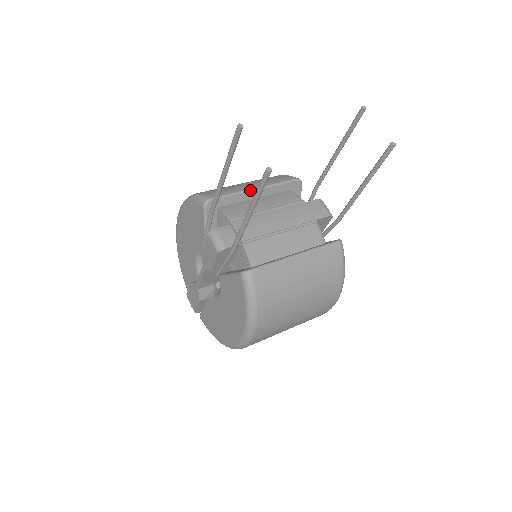
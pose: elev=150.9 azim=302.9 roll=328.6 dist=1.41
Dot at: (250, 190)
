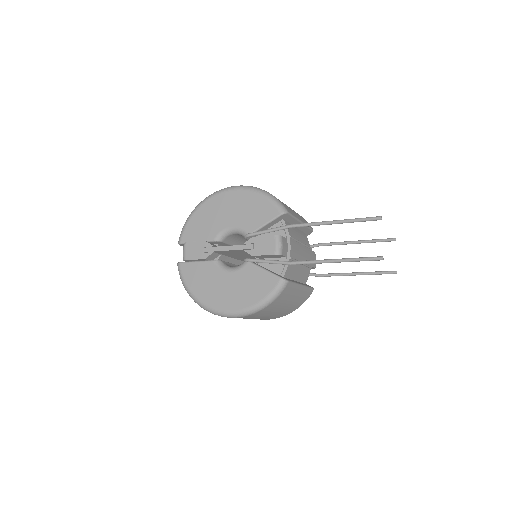
Dot at: (300, 221)
